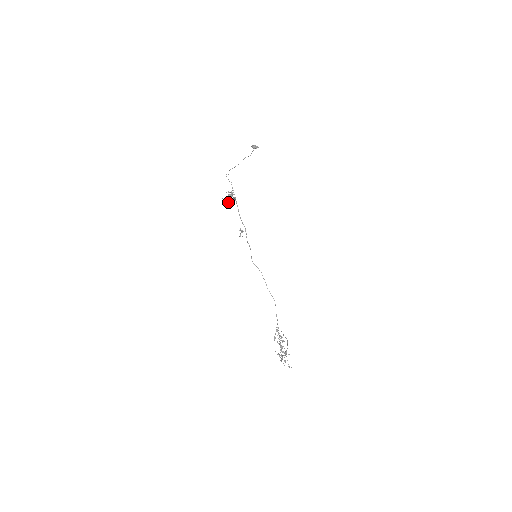
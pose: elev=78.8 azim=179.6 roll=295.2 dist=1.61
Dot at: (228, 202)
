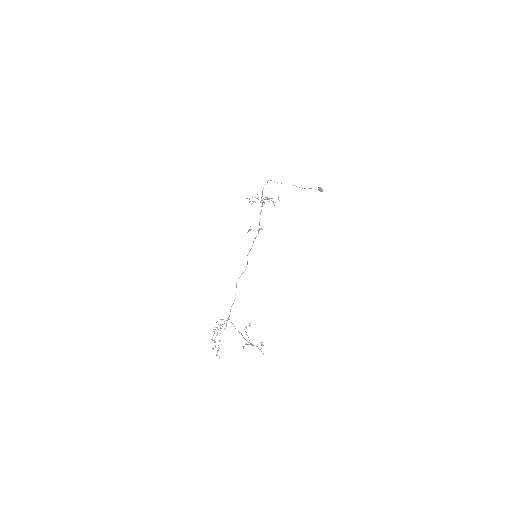
Dot at: occluded
